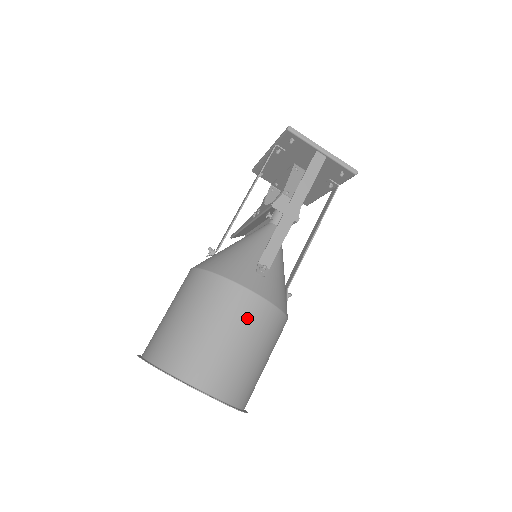
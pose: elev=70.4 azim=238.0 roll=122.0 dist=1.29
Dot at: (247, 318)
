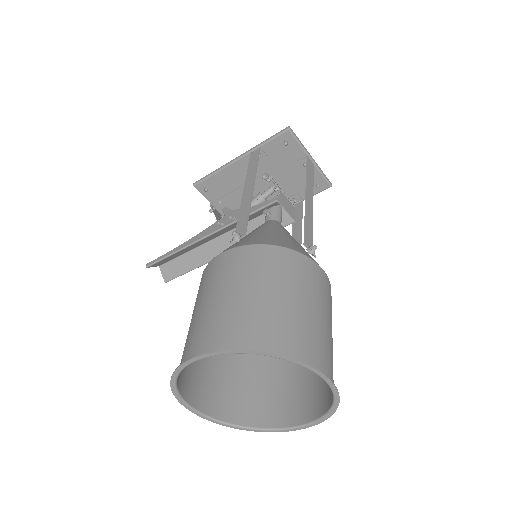
Dot at: (325, 295)
